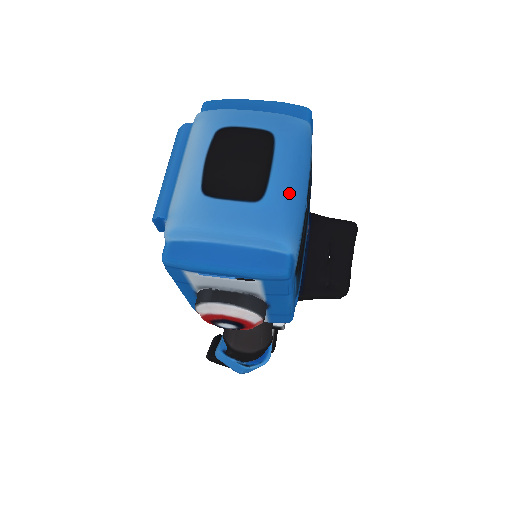
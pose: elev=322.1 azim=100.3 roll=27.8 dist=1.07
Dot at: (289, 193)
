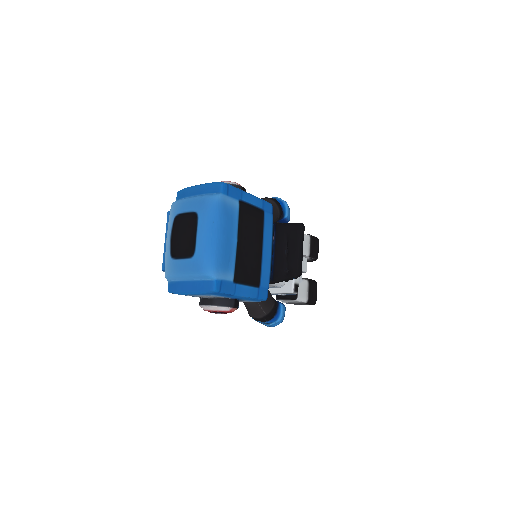
Dot at: (207, 247)
